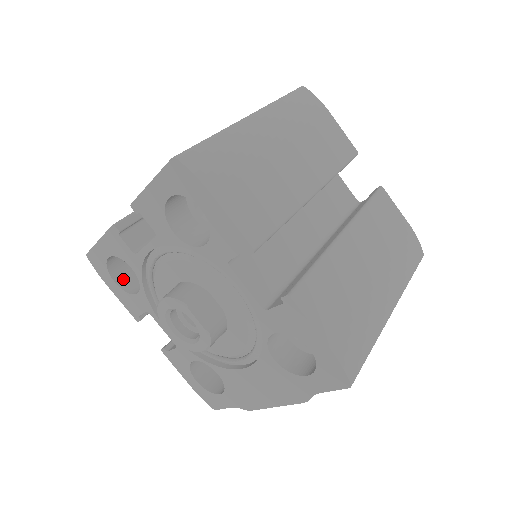
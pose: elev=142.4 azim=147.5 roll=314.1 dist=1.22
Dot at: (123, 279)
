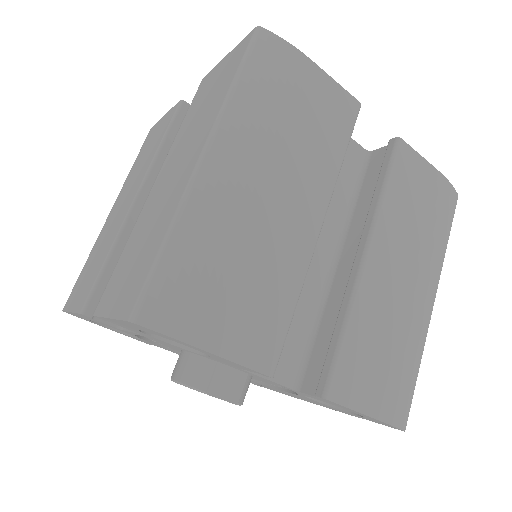
Dot at: occluded
